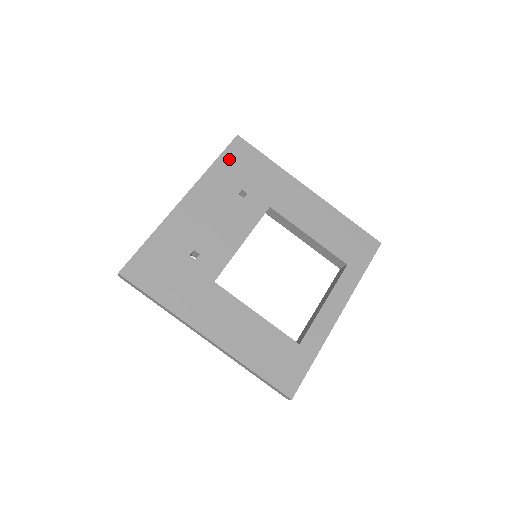
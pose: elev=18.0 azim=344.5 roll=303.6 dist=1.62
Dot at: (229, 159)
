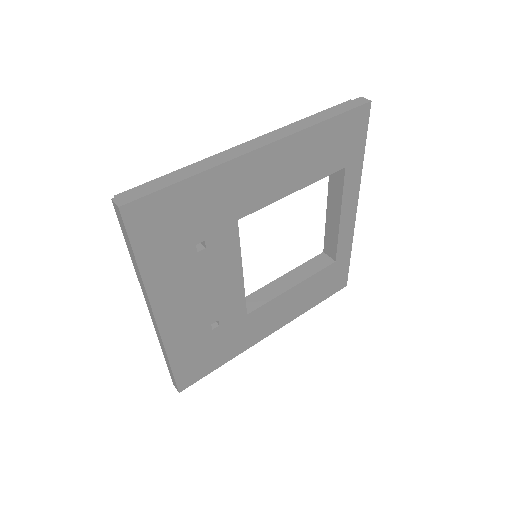
Dot at: (147, 242)
